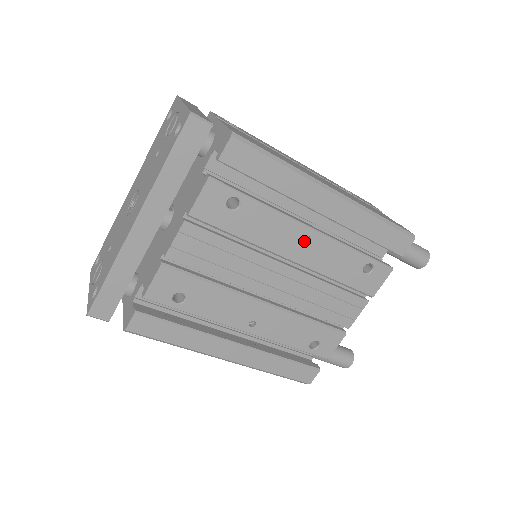
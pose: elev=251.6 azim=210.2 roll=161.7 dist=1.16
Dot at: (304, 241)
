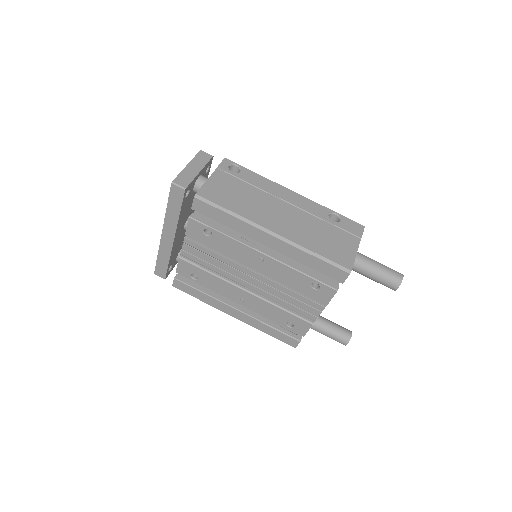
Dot at: (262, 260)
